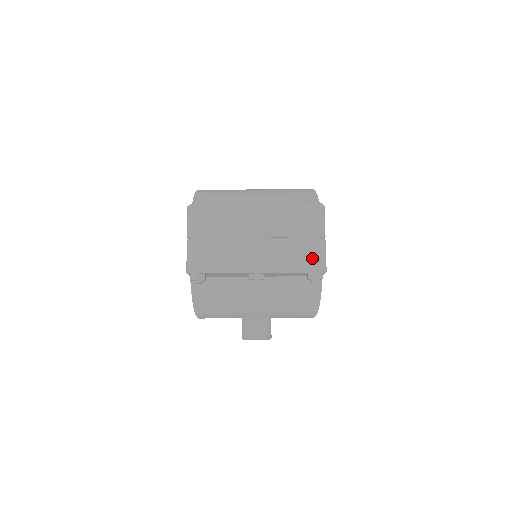
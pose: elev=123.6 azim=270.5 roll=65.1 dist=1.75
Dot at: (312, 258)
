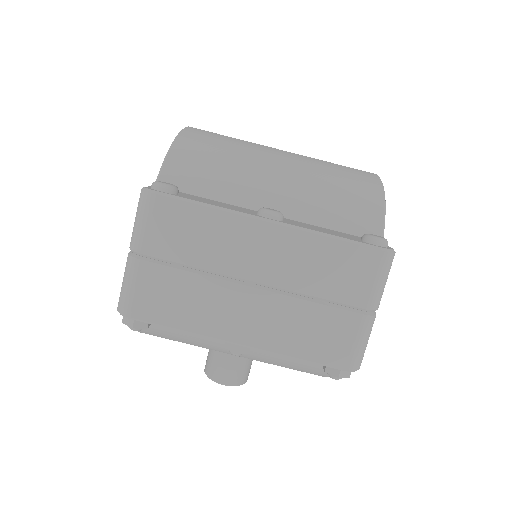
Dot at: (343, 346)
